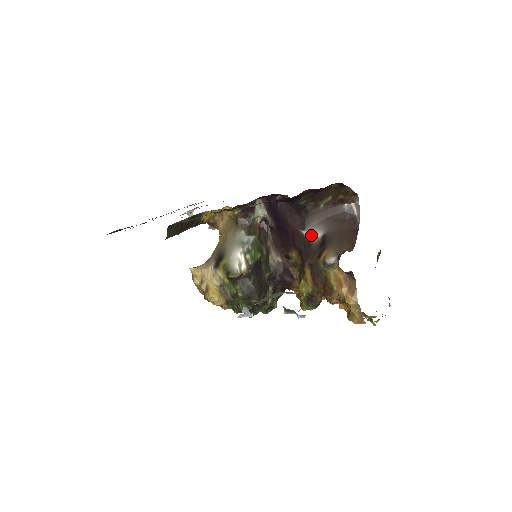
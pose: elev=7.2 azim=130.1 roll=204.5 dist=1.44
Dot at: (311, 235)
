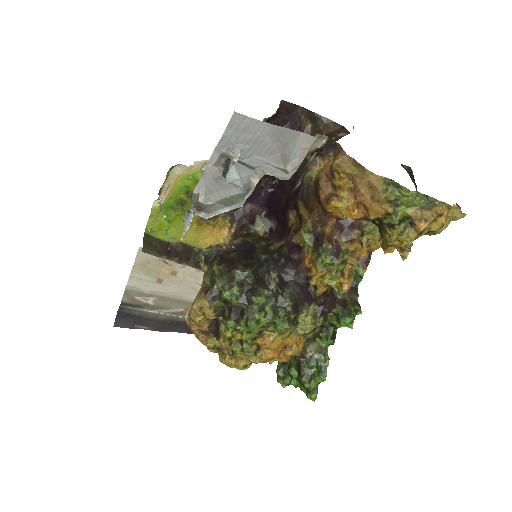
Dot at: occluded
